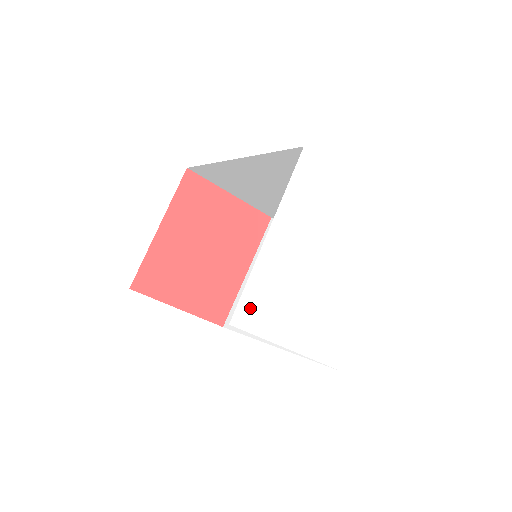
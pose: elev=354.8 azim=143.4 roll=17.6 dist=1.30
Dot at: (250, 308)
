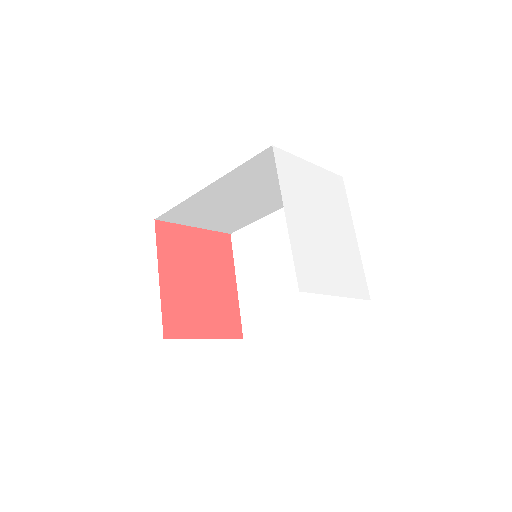
Dot at: (303, 274)
